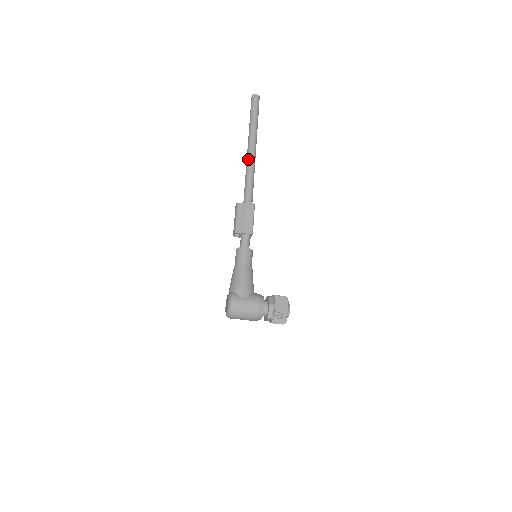
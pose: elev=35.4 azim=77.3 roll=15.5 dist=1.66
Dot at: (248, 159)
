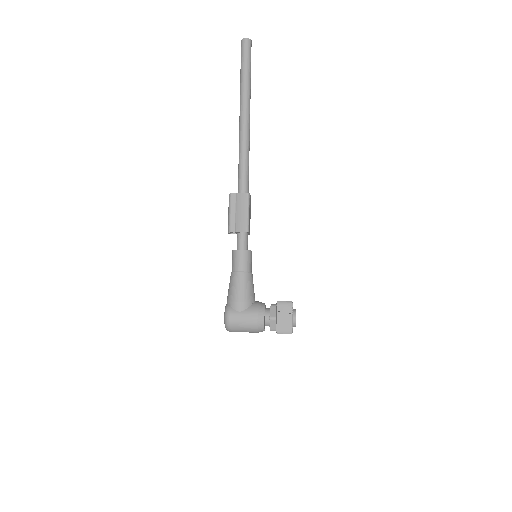
Dot at: (240, 133)
